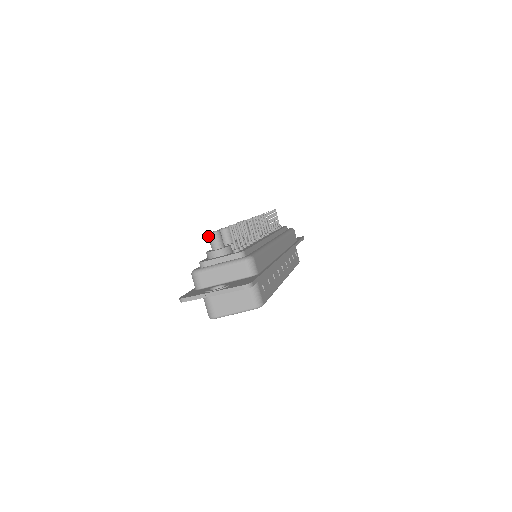
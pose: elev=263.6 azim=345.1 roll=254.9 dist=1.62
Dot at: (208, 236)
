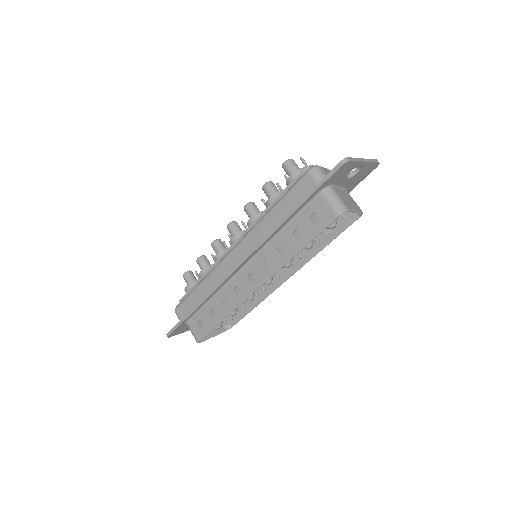
Dot at: (288, 162)
